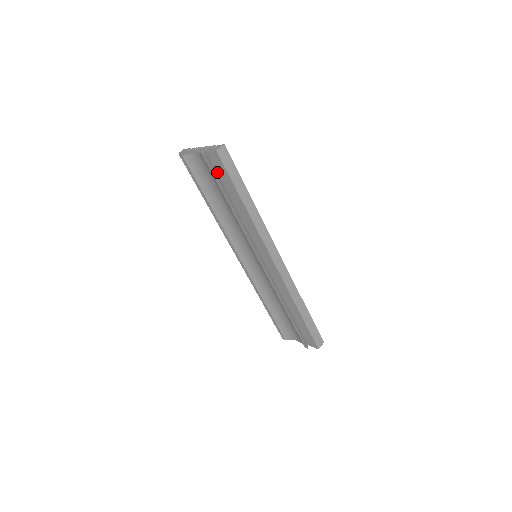
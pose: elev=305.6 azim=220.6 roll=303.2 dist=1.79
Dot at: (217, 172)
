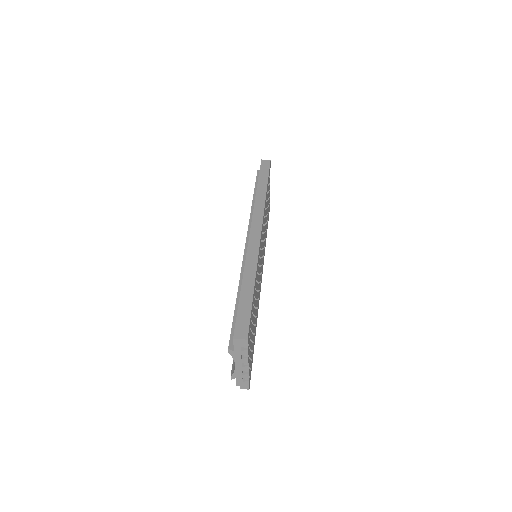
Dot at: occluded
